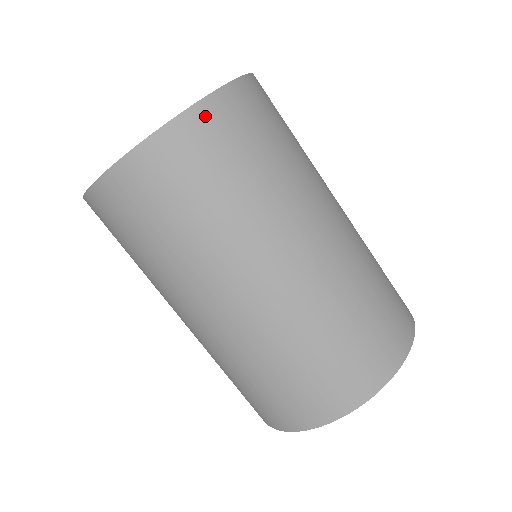
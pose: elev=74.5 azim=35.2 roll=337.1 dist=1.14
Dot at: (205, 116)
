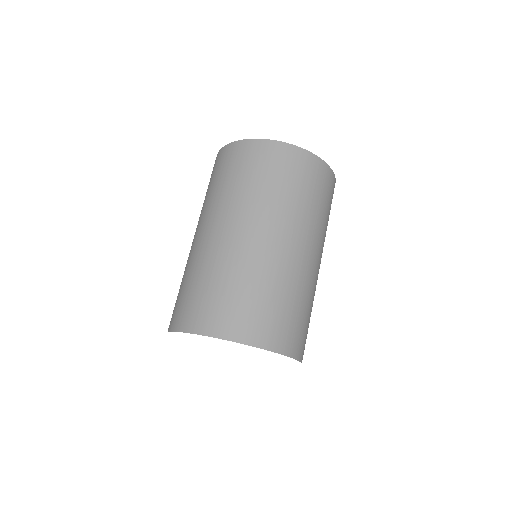
Dot at: (300, 155)
